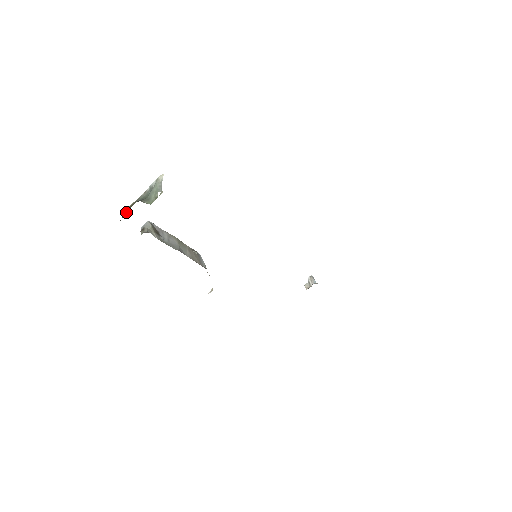
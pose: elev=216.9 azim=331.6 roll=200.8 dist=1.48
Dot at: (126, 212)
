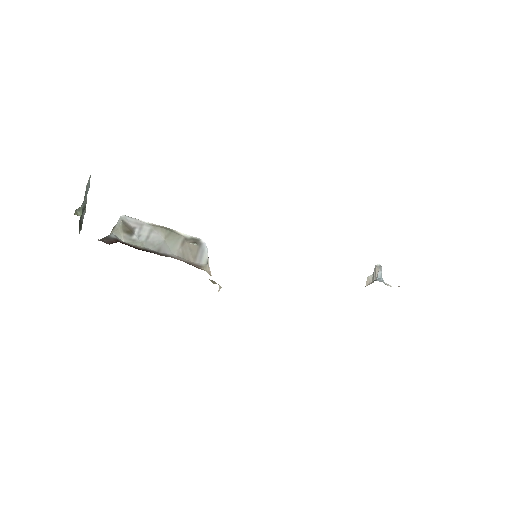
Dot at: occluded
